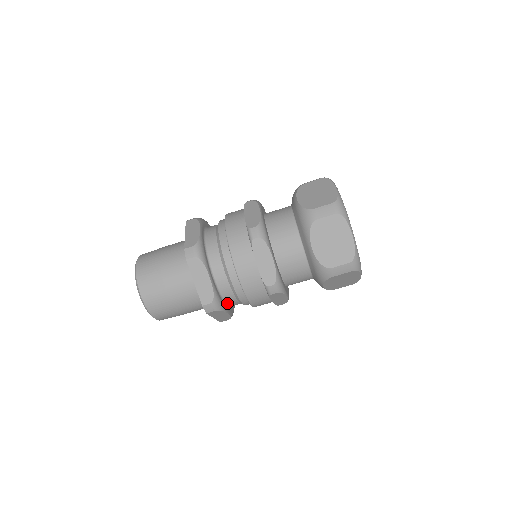
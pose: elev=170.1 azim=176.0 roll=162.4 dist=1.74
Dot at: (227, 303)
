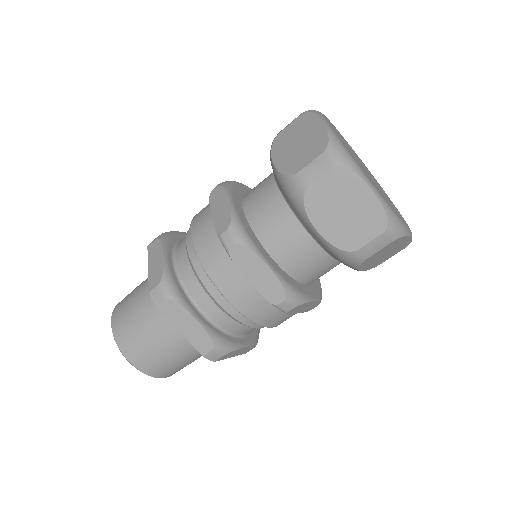
Dot at: (197, 304)
